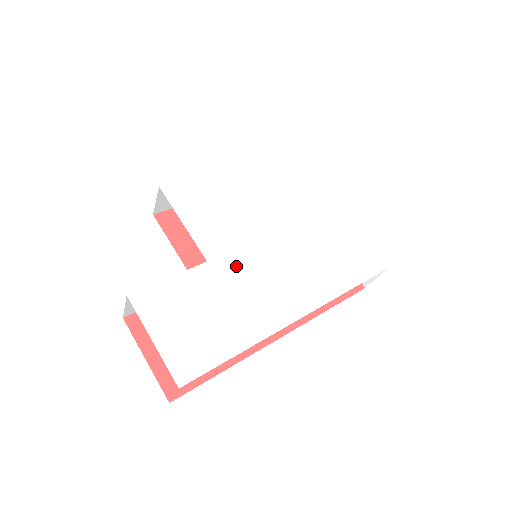
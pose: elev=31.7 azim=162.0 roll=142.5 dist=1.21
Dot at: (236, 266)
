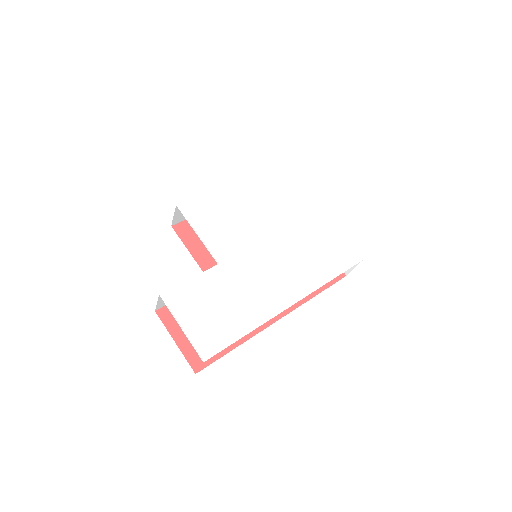
Dot at: (241, 266)
